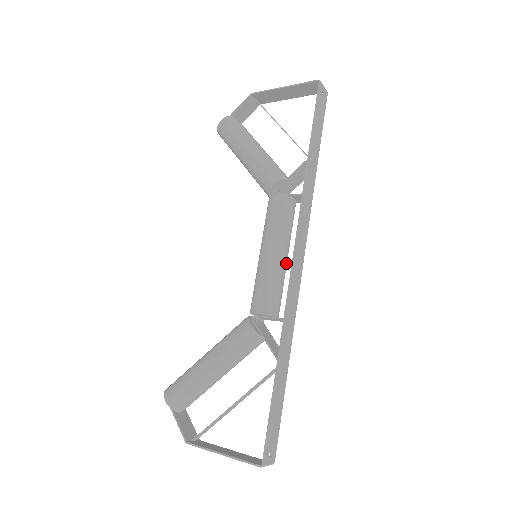
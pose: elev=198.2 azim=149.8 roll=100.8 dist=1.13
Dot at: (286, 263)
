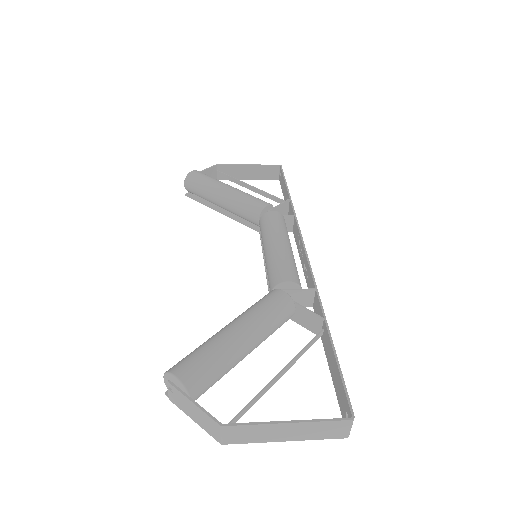
Dot at: occluded
